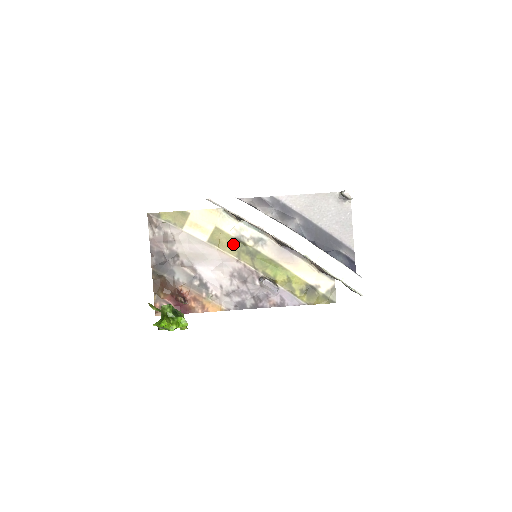
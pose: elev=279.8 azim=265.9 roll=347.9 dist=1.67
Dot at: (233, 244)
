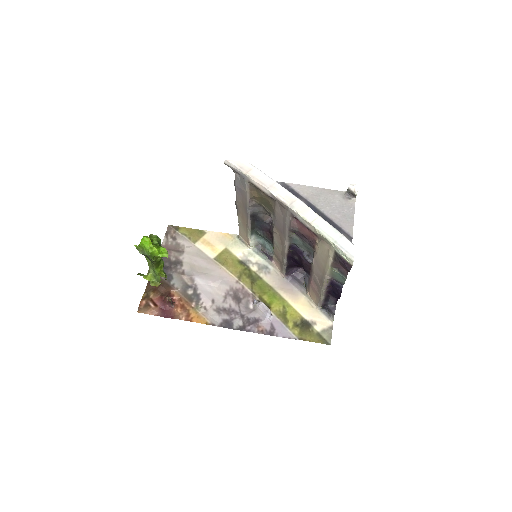
Dot at: (237, 266)
